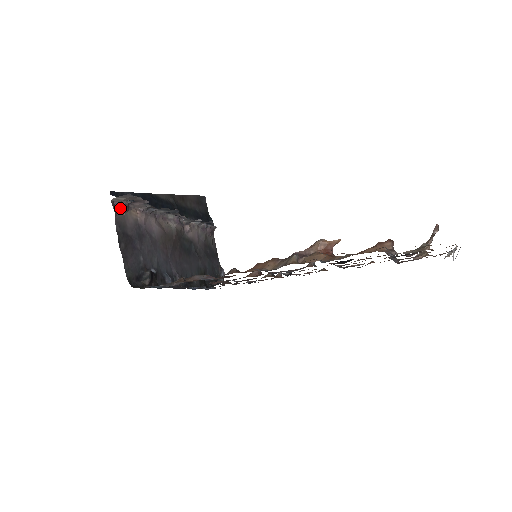
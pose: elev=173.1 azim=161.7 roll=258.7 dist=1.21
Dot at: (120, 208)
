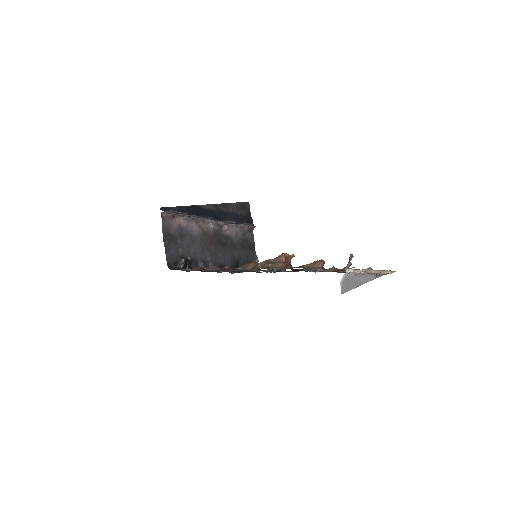
Dot at: (167, 218)
